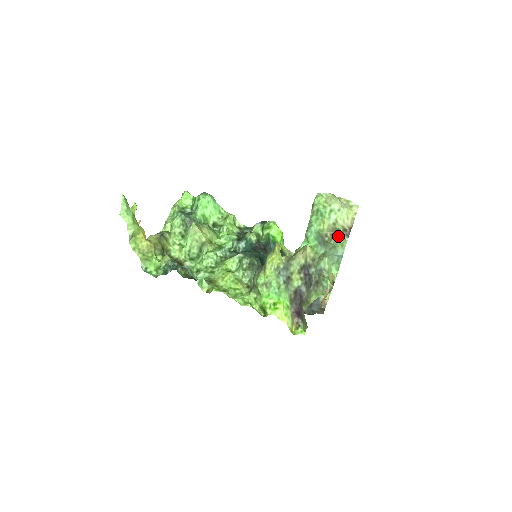
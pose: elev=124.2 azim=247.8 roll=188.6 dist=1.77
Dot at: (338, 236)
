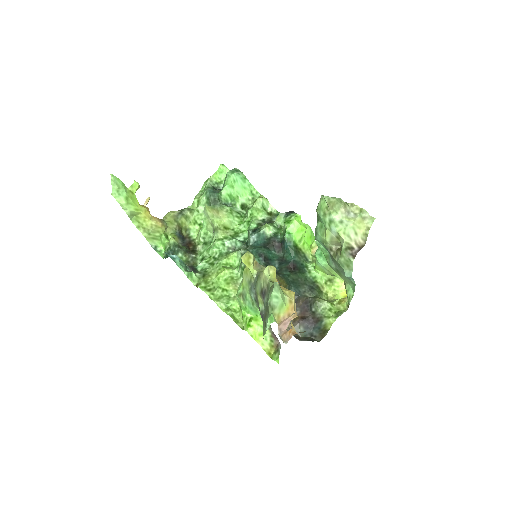
Dot at: (341, 254)
